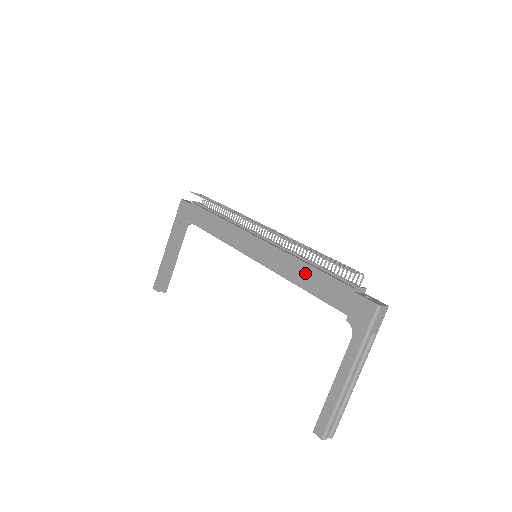
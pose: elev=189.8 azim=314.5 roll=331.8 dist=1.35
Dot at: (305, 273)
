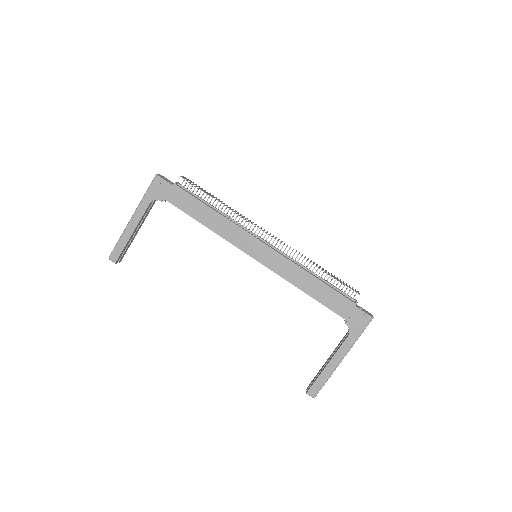
Dot at: (313, 284)
